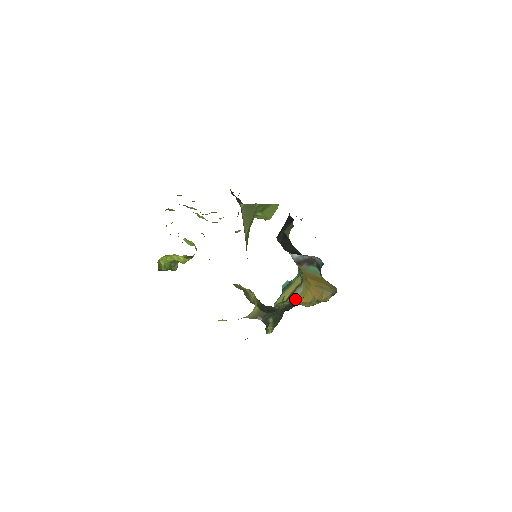
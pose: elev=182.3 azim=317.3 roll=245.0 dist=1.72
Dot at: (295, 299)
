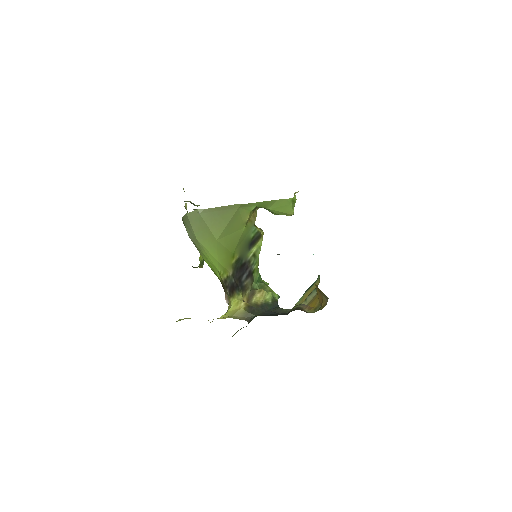
Dot at: (308, 303)
